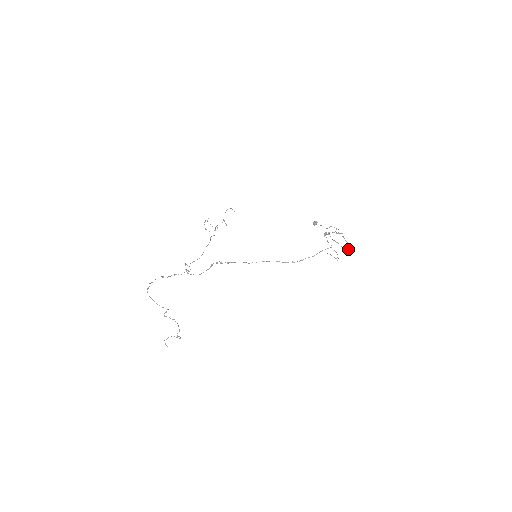
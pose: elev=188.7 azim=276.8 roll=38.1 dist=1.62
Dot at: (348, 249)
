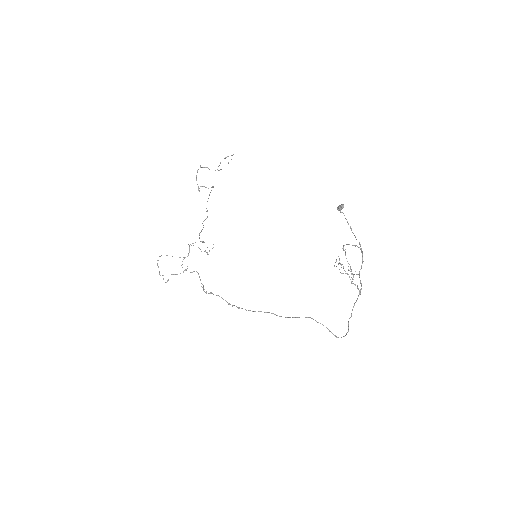
Dot at: (354, 304)
